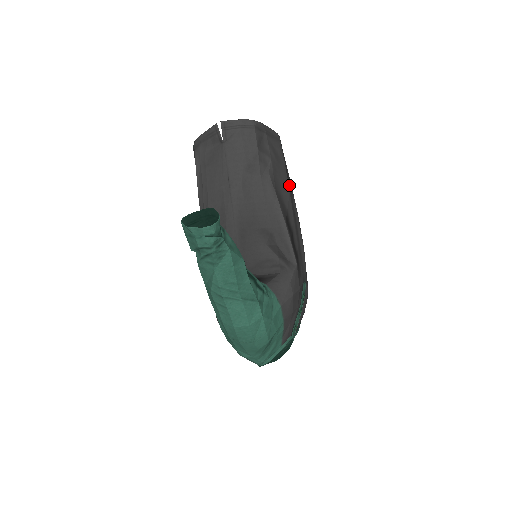
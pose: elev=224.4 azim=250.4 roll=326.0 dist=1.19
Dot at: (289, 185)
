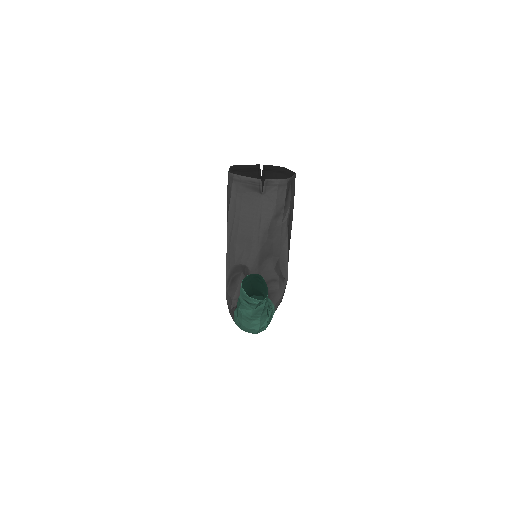
Dot at: occluded
